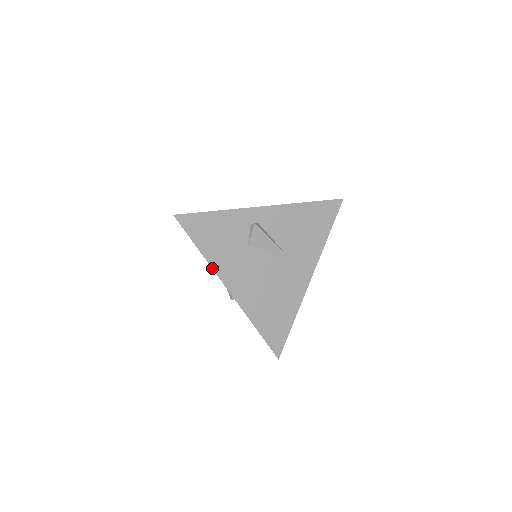
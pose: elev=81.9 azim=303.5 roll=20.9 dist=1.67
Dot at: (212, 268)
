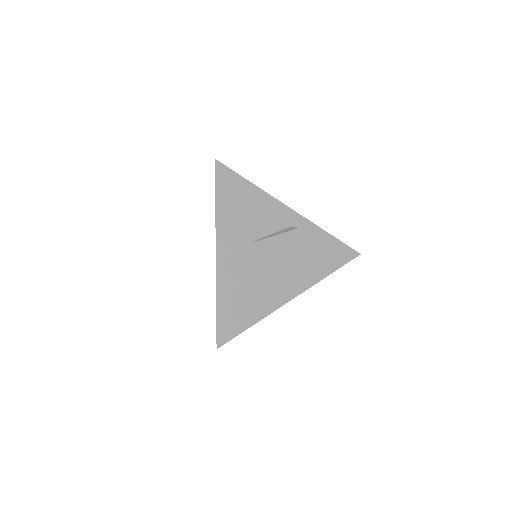
Dot at: occluded
